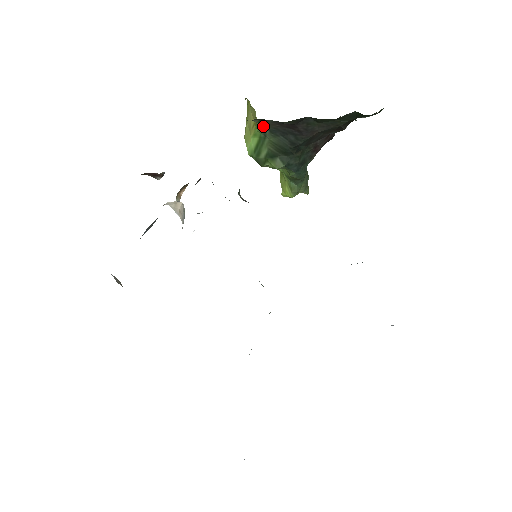
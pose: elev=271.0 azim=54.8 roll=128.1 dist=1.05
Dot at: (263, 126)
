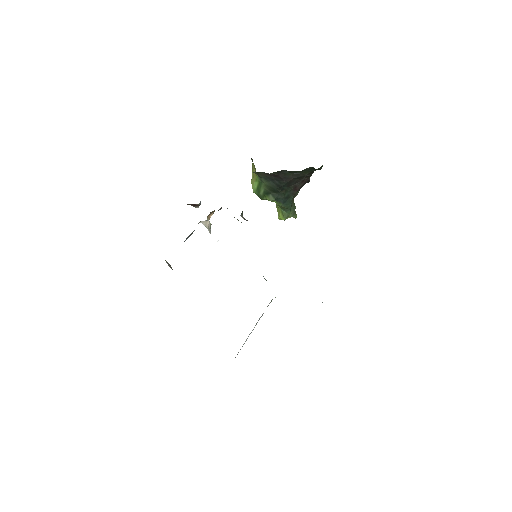
Dot at: (259, 175)
